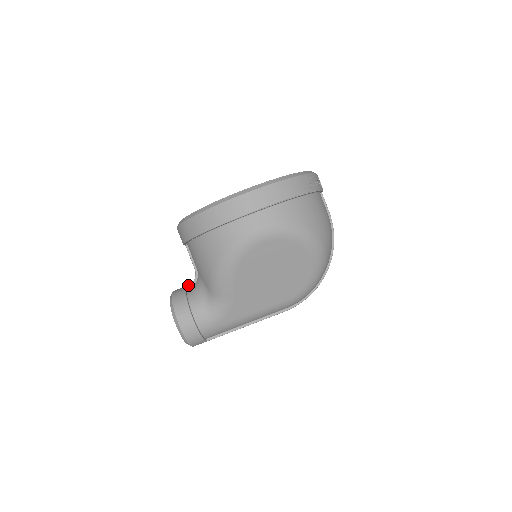
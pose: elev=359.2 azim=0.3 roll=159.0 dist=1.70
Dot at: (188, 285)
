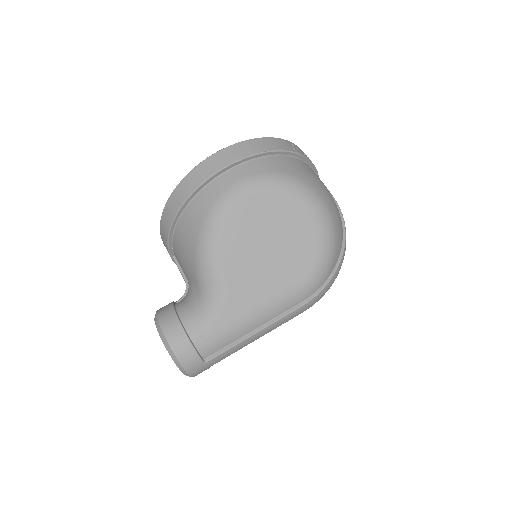
Dot at: (178, 301)
